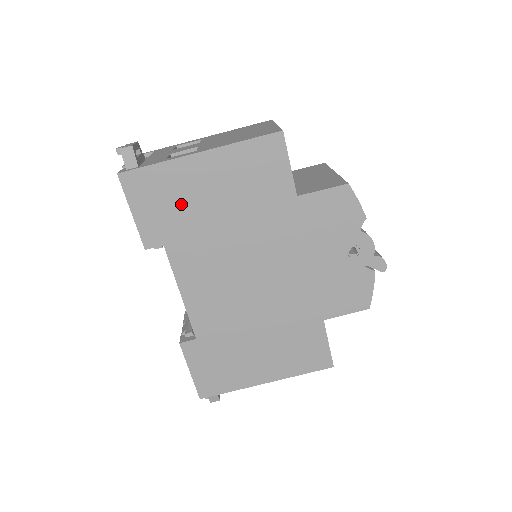
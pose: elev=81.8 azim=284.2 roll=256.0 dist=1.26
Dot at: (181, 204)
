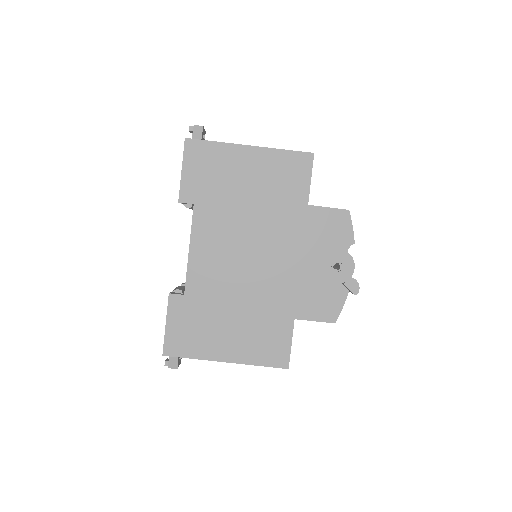
Dot at: (221, 178)
